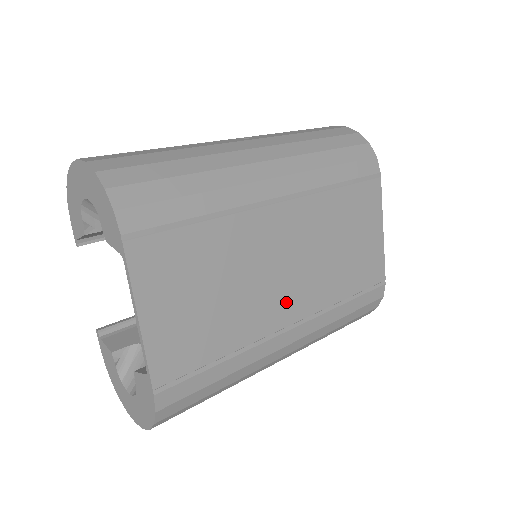
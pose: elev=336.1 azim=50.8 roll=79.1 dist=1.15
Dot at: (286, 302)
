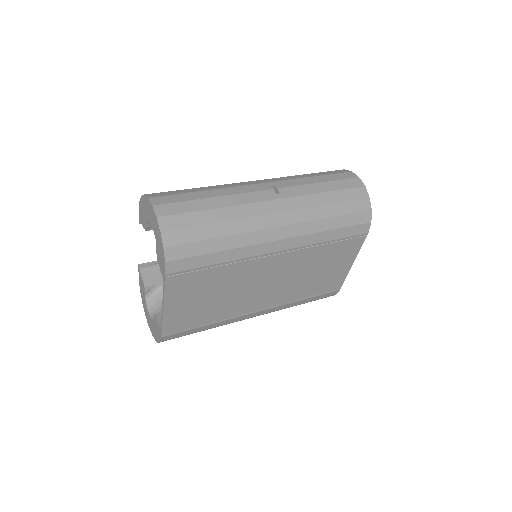
Dot at: (260, 300)
